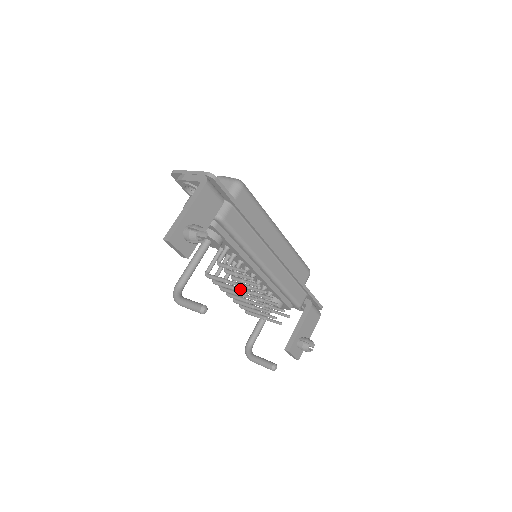
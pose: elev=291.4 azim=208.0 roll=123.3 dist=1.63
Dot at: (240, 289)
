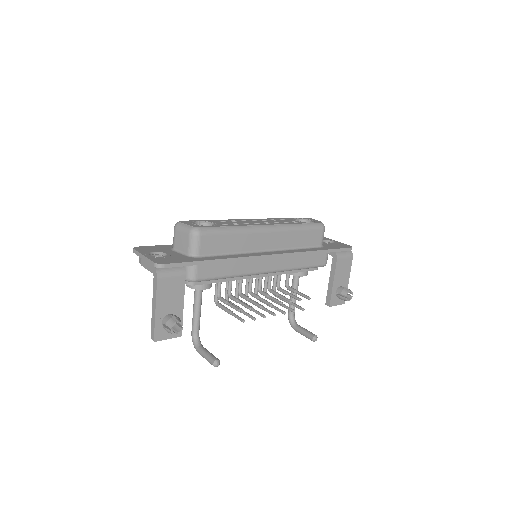
Dot at: (246, 315)
